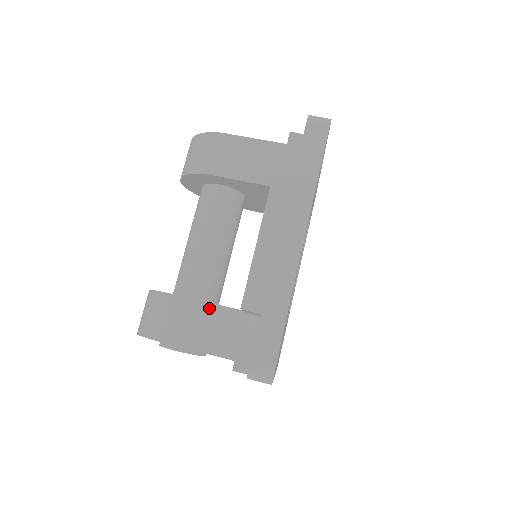
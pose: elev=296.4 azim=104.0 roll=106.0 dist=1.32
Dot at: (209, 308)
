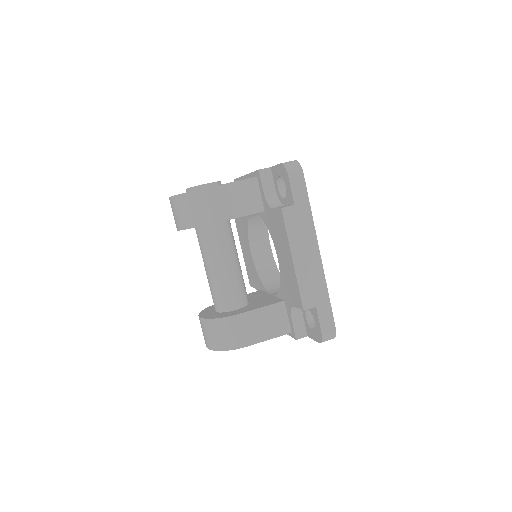
Dot at: (260, 312)
